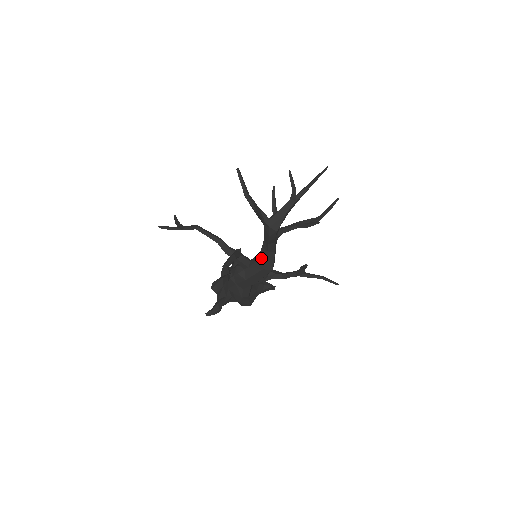
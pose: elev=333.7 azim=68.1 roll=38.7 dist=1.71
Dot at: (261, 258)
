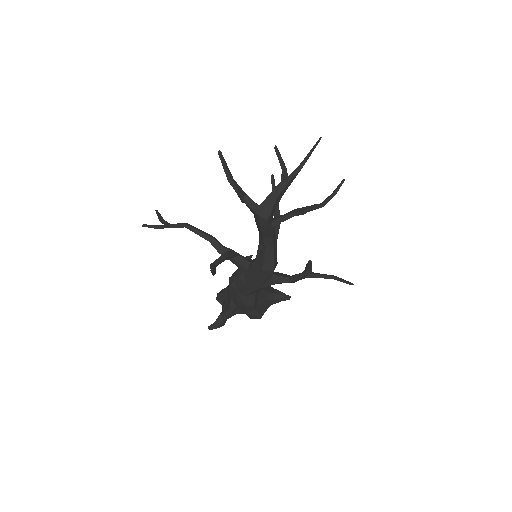
Dot at: (259, 257)
